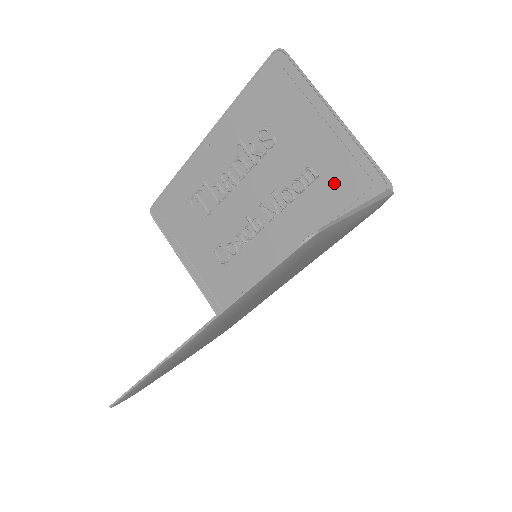
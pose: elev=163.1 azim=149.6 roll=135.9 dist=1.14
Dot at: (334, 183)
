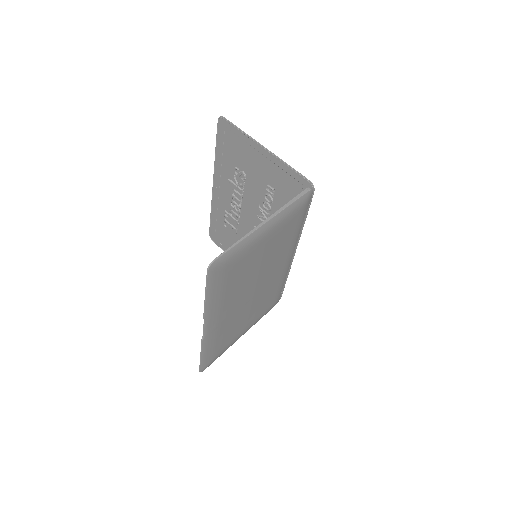
Dot at: (284, 191)
